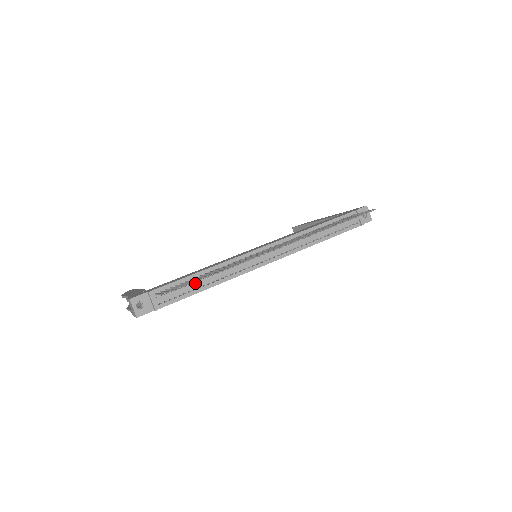
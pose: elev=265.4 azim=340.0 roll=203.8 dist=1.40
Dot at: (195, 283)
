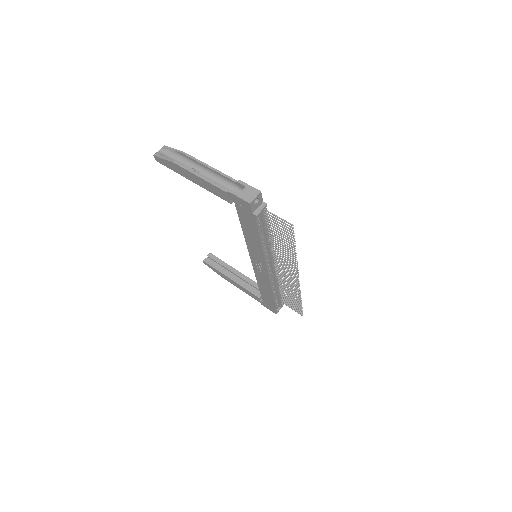
Dot at: (267, 232)
